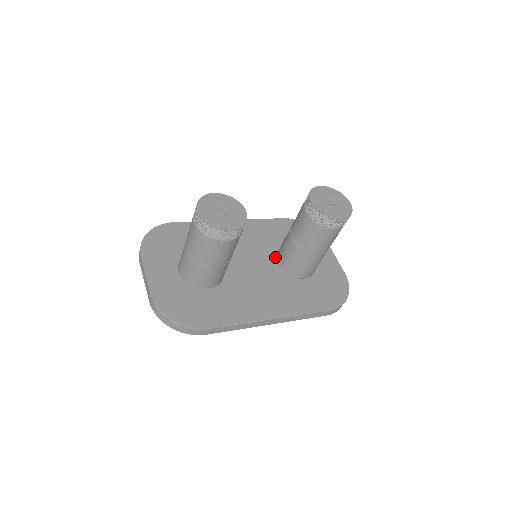
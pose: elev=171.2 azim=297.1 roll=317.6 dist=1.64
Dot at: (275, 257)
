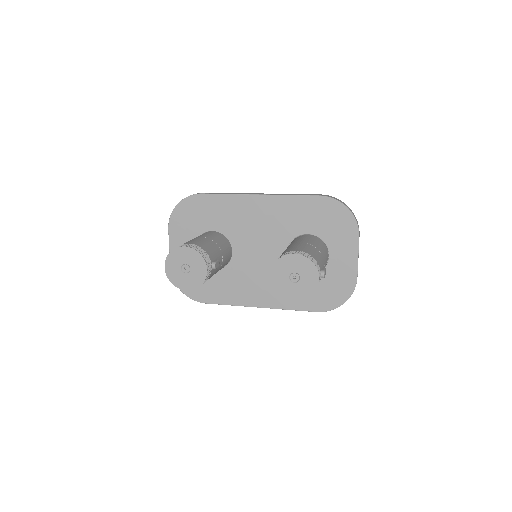
Dot at: occluded
